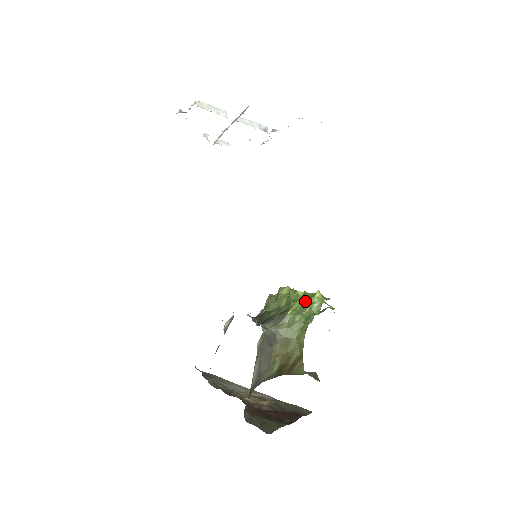
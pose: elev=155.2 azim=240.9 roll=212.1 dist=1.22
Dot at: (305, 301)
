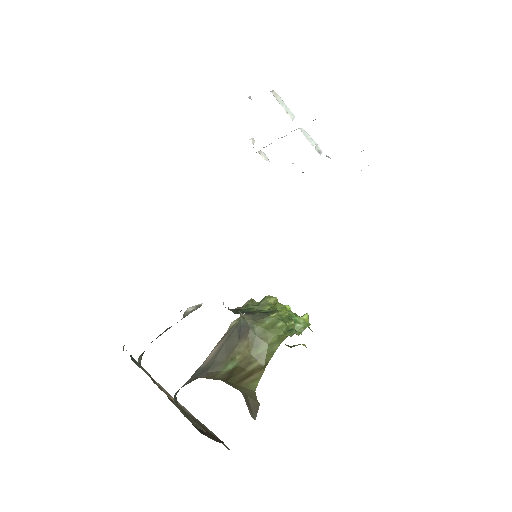
Dot at: (291, 316)
